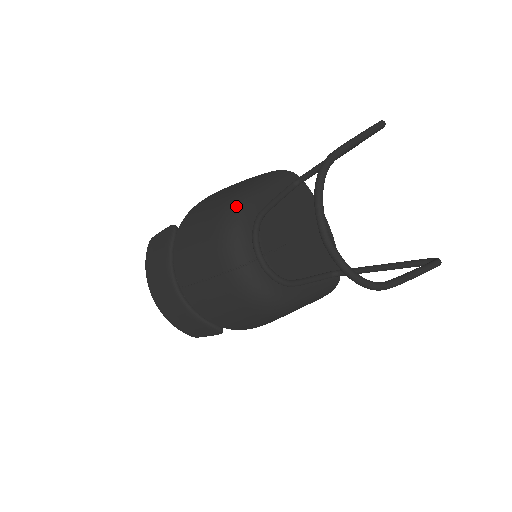
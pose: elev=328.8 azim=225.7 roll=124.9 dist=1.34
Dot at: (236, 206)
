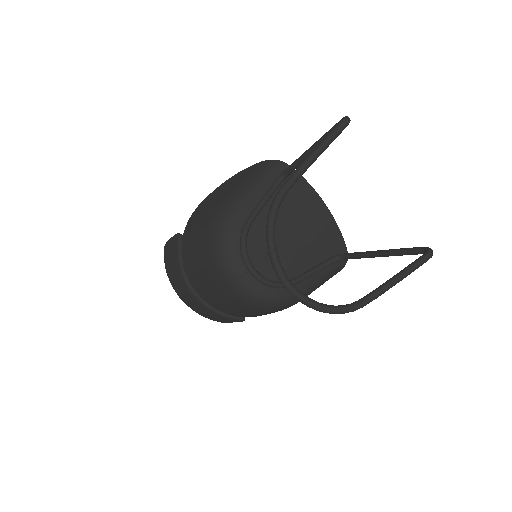
Dot at: (221, 221)
